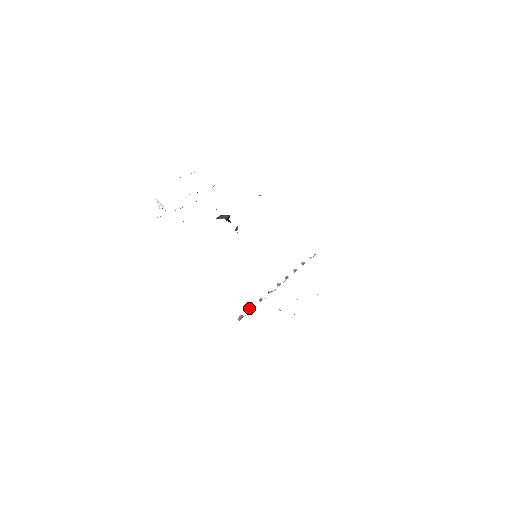
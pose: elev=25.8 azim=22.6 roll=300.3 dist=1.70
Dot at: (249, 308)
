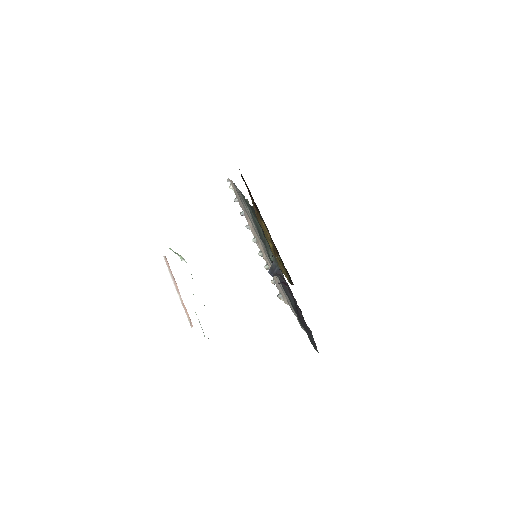
Dot at: occluded
